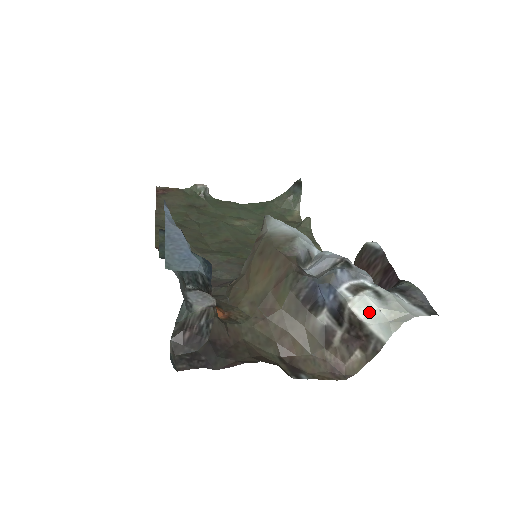
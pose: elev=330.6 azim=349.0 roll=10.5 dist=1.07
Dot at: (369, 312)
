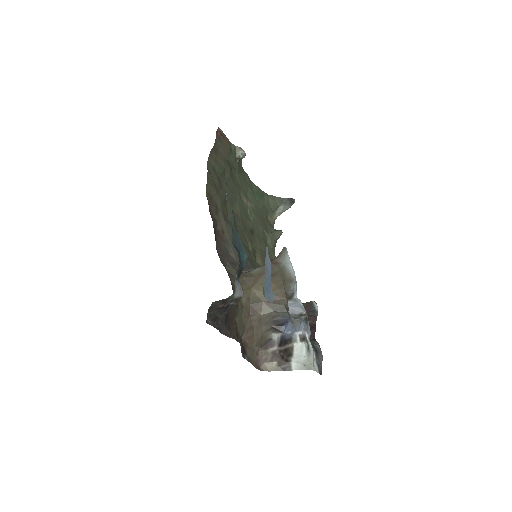
Dot at: (299, 354)
